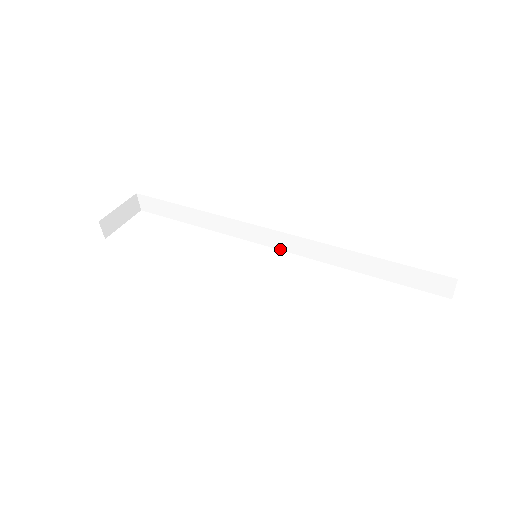
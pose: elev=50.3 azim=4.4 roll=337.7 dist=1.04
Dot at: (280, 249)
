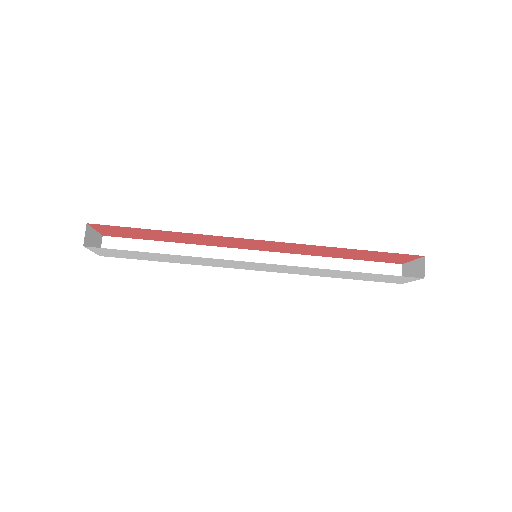
Dot at: (262, 270)
